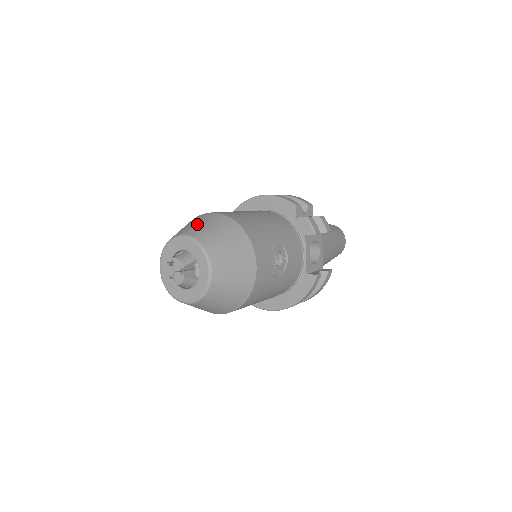
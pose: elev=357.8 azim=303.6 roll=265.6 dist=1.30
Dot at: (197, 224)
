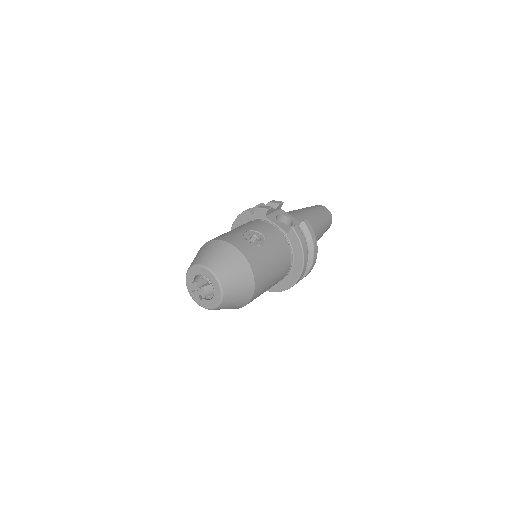
Dot at: occluded
